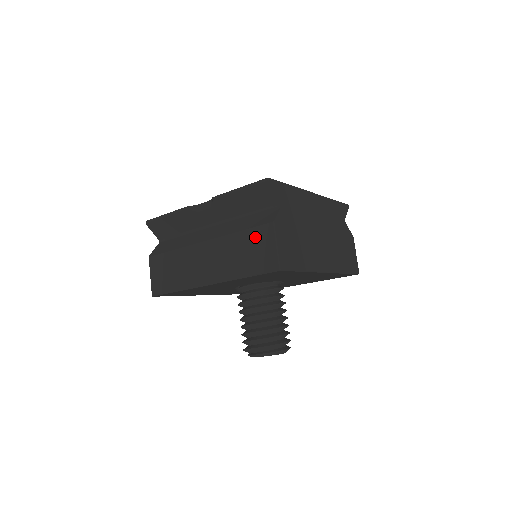
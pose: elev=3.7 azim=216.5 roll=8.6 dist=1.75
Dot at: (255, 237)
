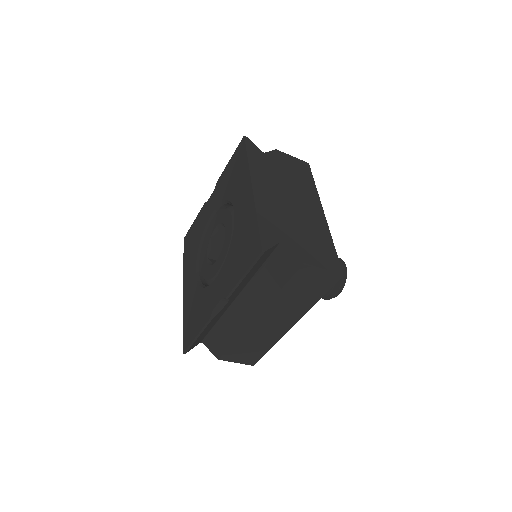
Dot at: (299, 282)
